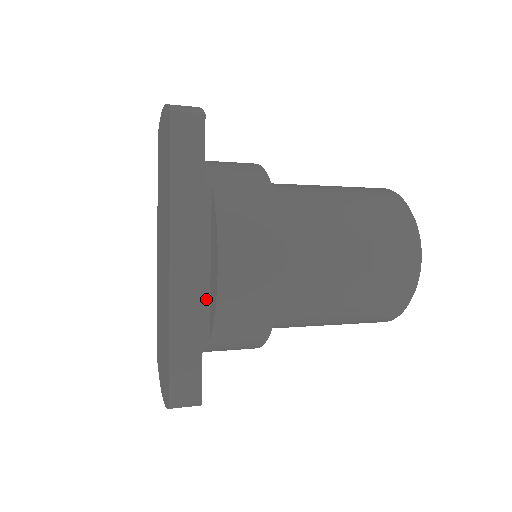
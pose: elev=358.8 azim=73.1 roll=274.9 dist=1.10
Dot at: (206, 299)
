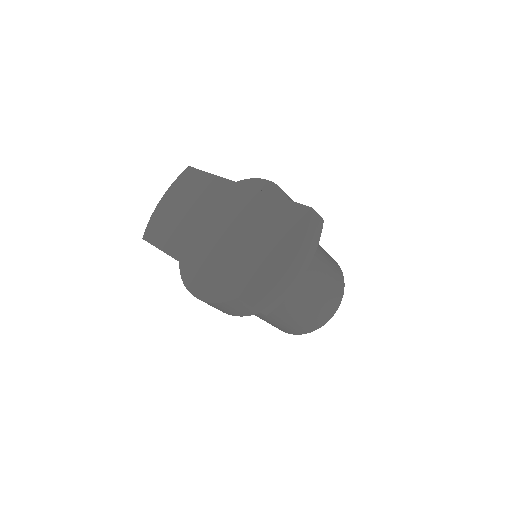
Dot at: occluded
